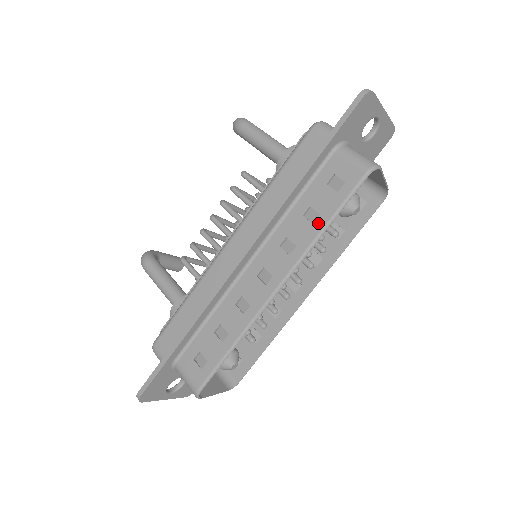
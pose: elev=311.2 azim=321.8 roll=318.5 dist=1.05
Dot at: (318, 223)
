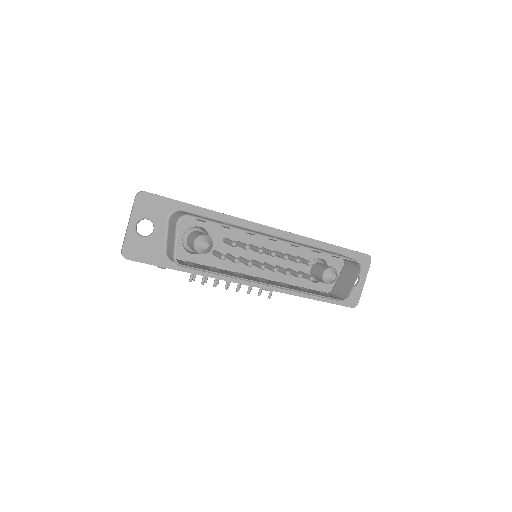
Dot at: occluded
